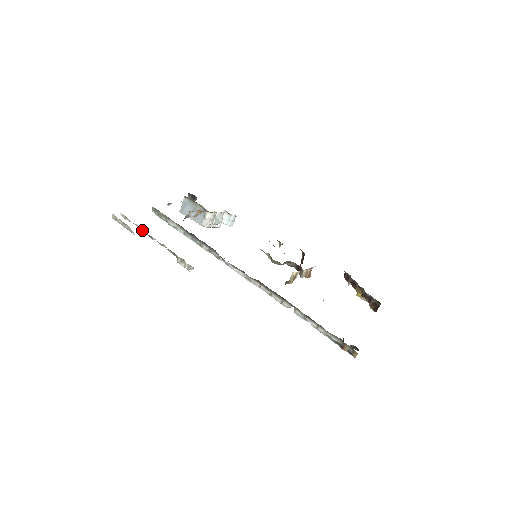
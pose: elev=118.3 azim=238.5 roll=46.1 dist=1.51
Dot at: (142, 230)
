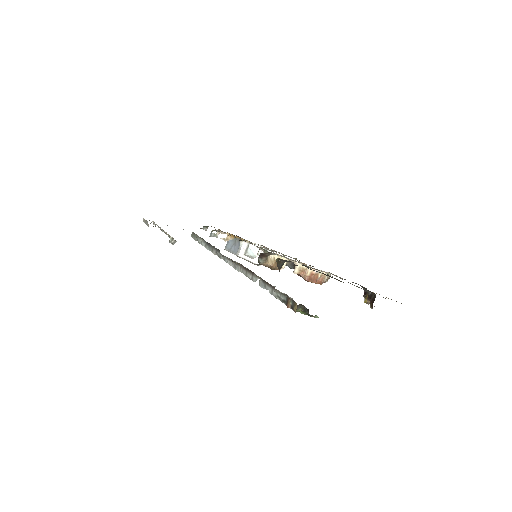
Dot at: occluded
